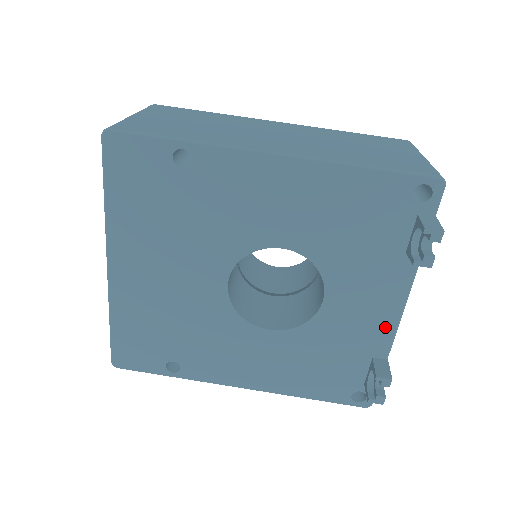
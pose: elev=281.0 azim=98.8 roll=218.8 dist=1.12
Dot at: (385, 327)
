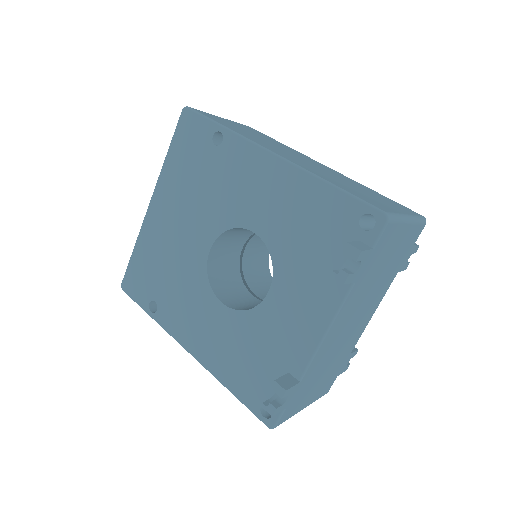
Dot at: (306, 344)
